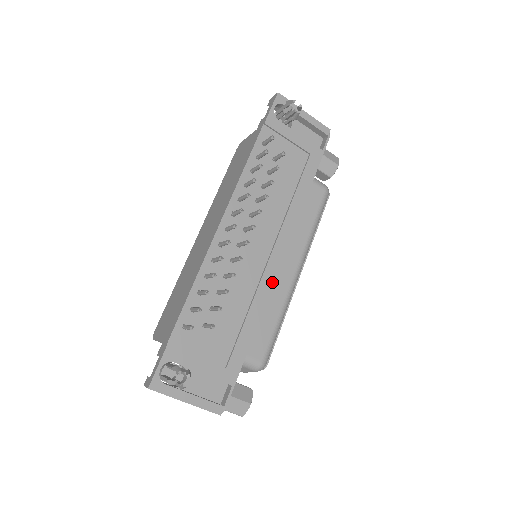
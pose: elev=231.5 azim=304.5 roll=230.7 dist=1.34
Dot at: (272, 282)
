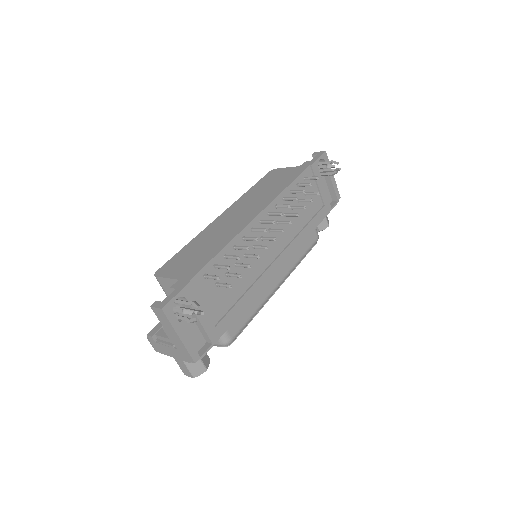
Dot at: (268, 280)
